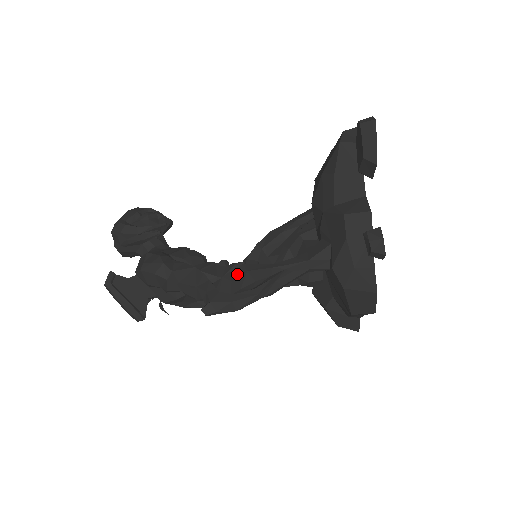
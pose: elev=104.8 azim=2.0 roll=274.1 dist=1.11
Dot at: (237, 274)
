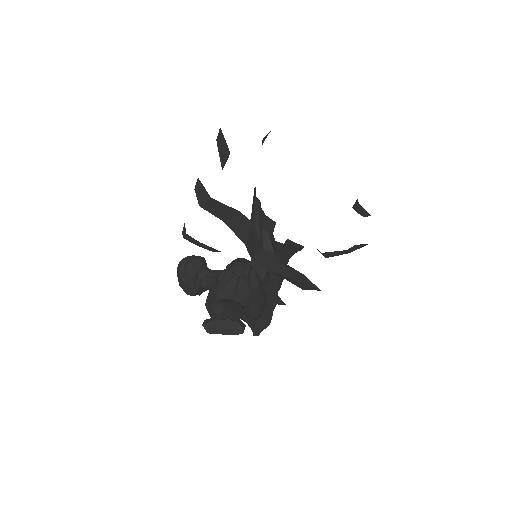
Dot at: (248, 308)
